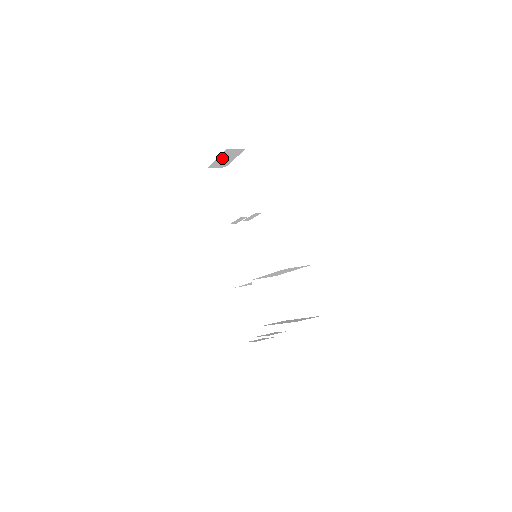
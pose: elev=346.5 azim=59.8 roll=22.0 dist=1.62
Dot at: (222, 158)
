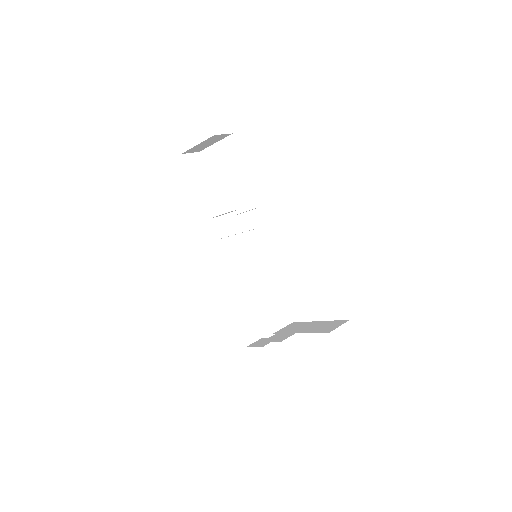
Dot at: (202, 144)
